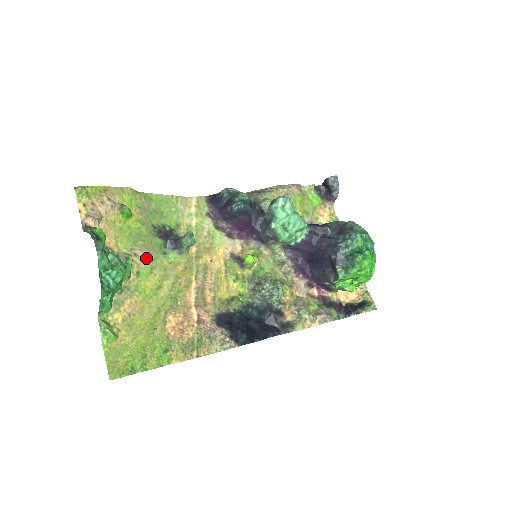
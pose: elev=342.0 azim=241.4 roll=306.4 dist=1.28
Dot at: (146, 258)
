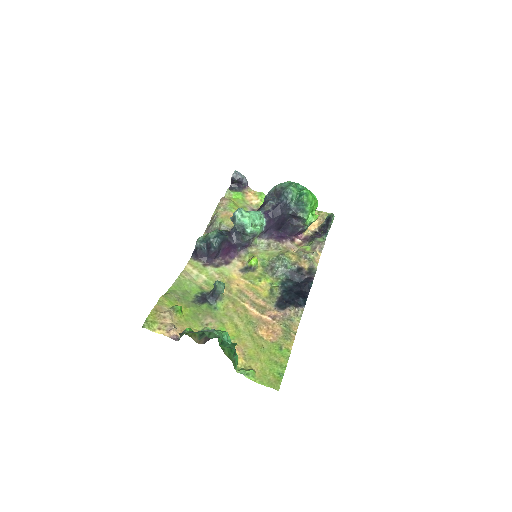
Dot at: (212, 320)
